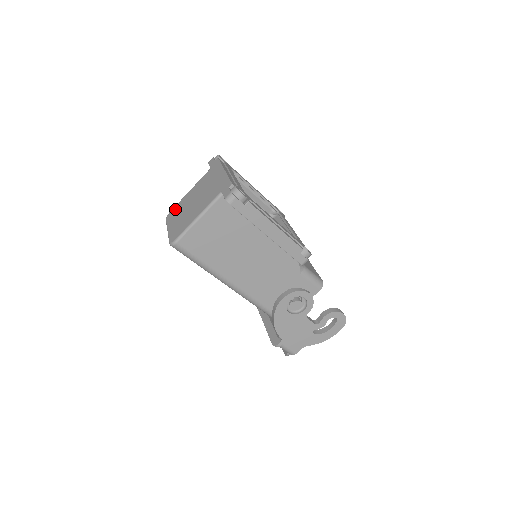
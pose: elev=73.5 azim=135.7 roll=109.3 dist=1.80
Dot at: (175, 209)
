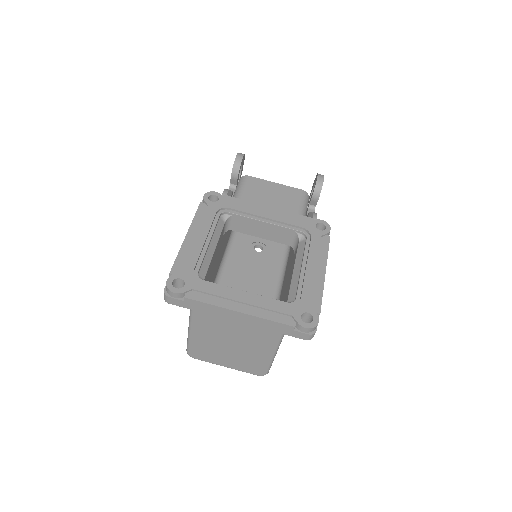
Dot at: (198, 351)
